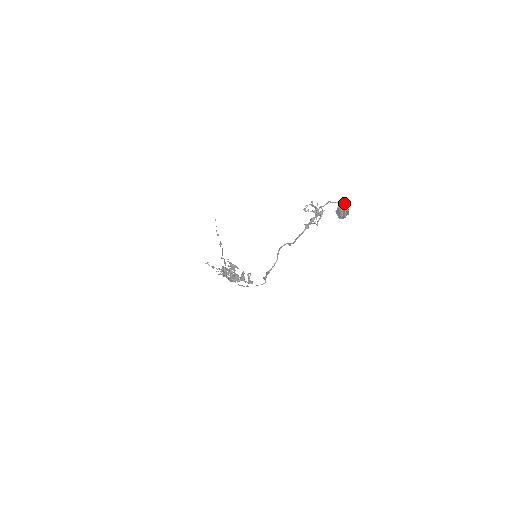
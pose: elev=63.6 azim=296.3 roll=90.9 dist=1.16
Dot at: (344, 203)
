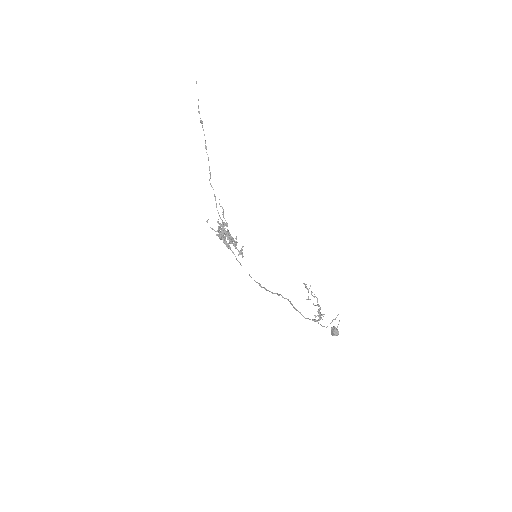
Dot at: occluded
